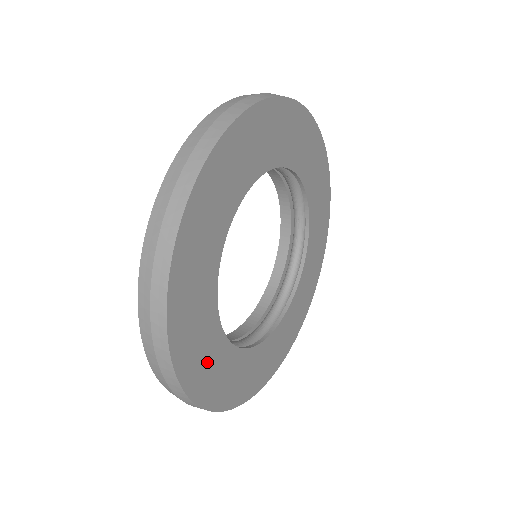
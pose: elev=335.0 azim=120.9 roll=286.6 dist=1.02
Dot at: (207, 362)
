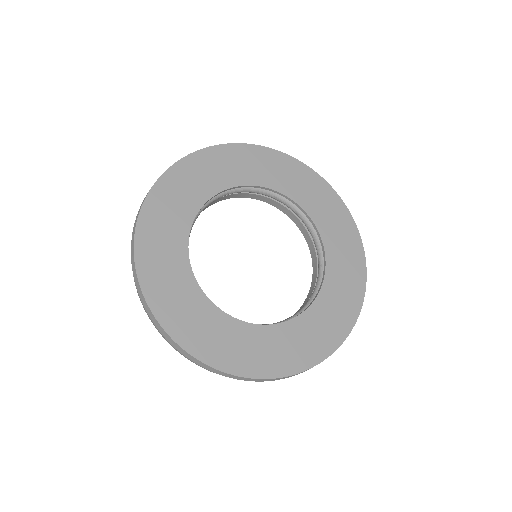
Dot at: (194, 320)
